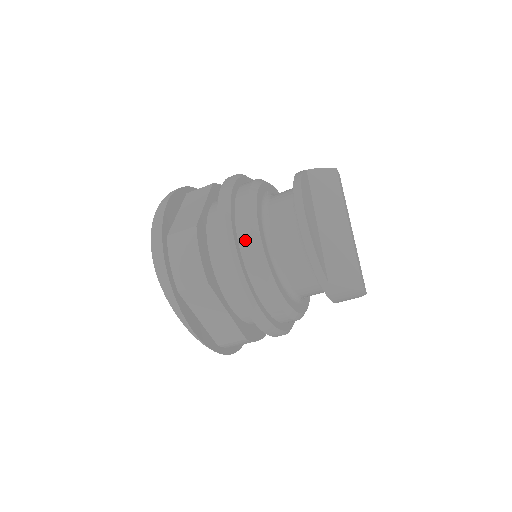
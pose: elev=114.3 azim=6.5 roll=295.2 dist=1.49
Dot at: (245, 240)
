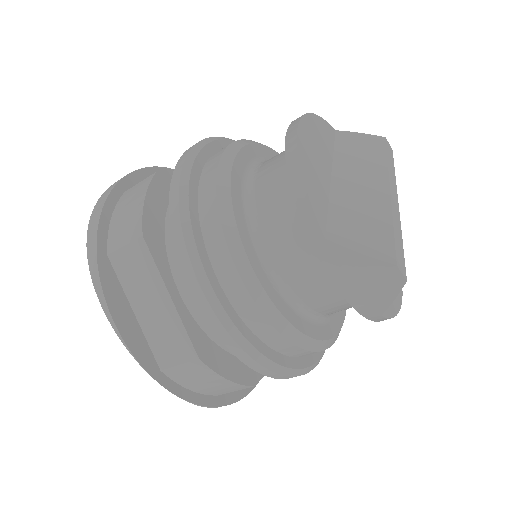
Dot at: (208, 177)
